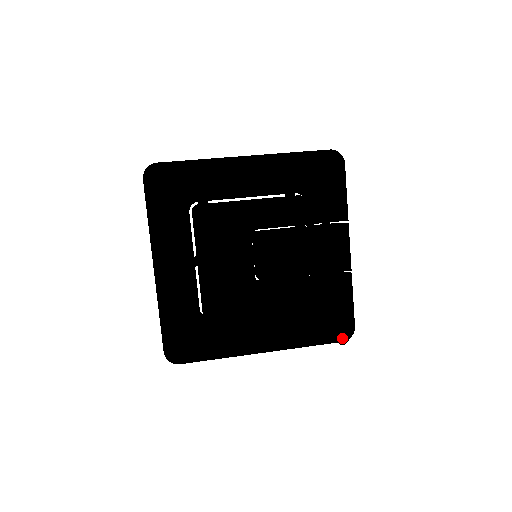
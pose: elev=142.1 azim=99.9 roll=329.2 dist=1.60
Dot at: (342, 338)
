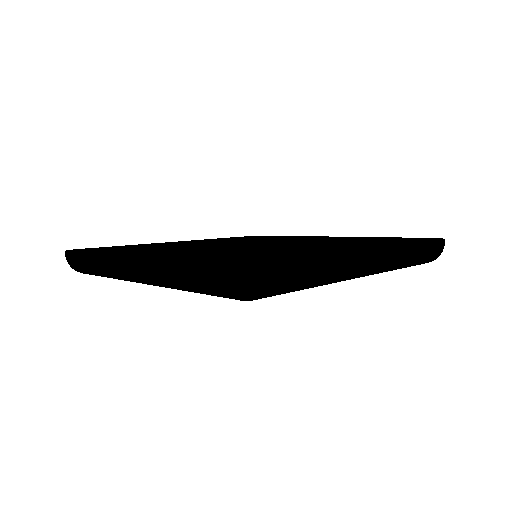
Dot at: (228, 265)
